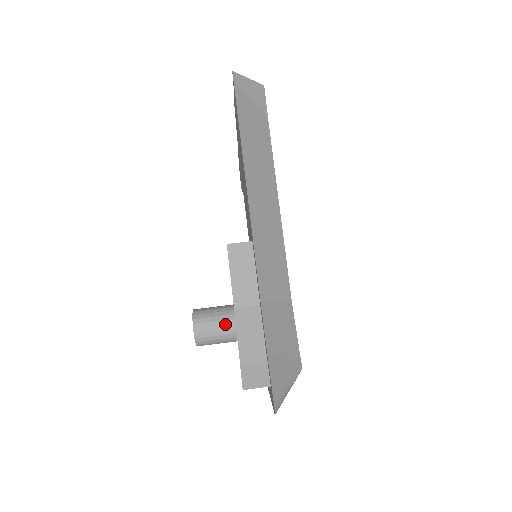
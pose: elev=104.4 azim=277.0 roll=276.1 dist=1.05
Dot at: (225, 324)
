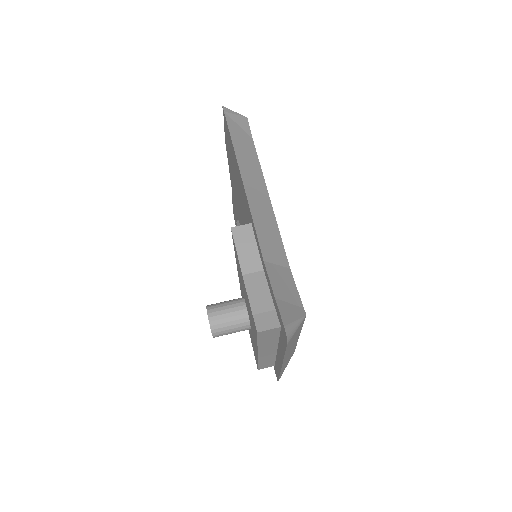
Dot at: (236, 310)
